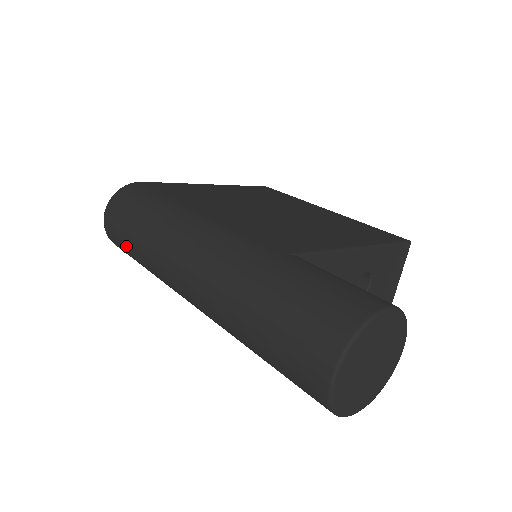
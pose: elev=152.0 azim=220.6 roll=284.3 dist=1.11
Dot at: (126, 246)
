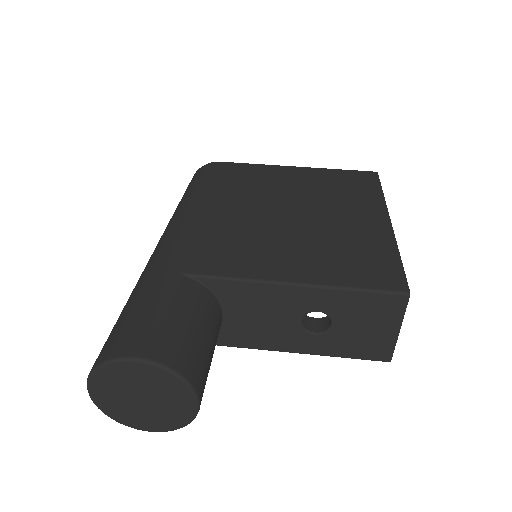
Dot at: occluded
